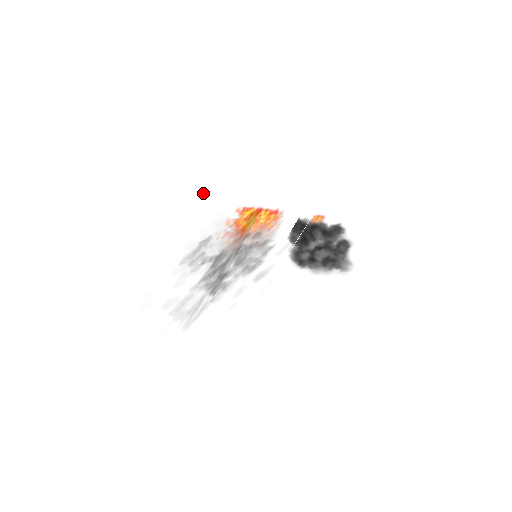
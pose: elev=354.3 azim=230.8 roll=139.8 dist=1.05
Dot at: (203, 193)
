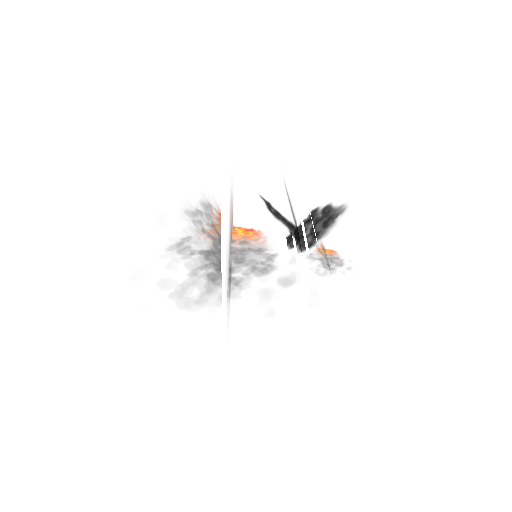
Dot at: occluded
